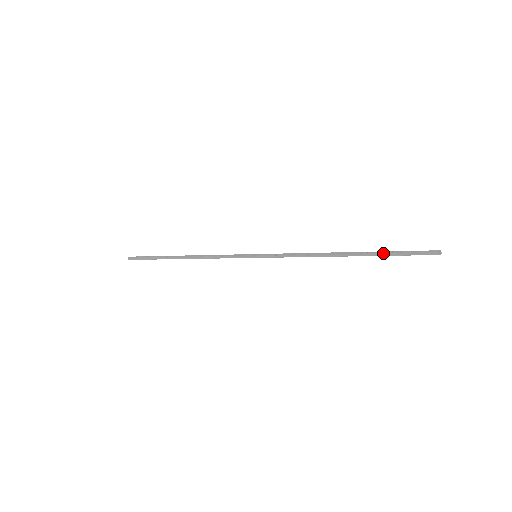
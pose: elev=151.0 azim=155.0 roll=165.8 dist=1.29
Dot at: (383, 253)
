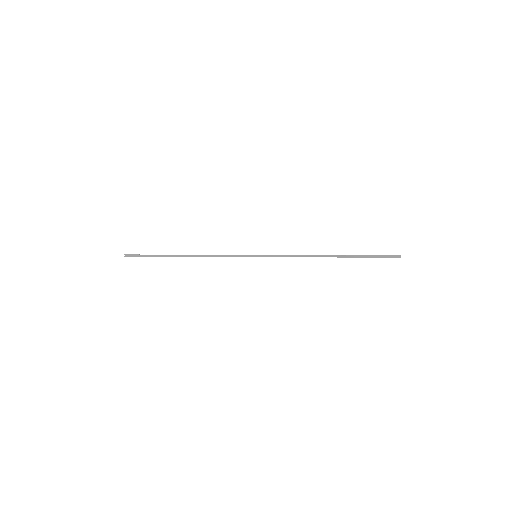
Dot at: (361, 255)
